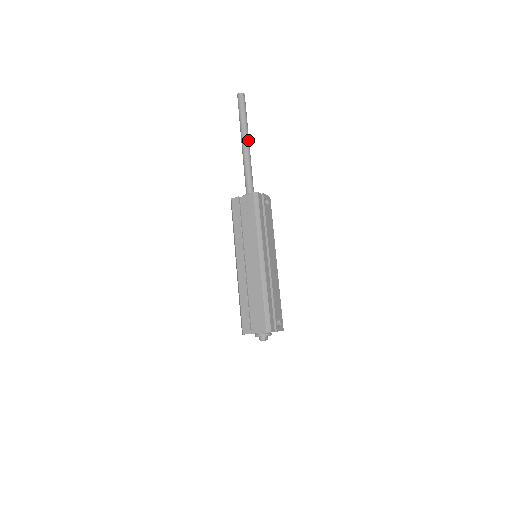
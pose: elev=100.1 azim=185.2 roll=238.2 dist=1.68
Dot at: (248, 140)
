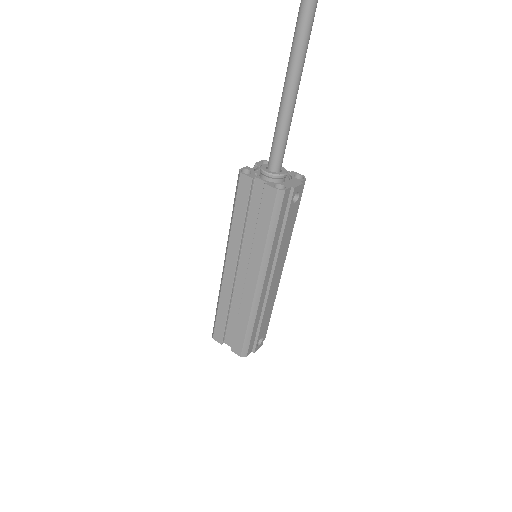
Dot at: (302, 65)
